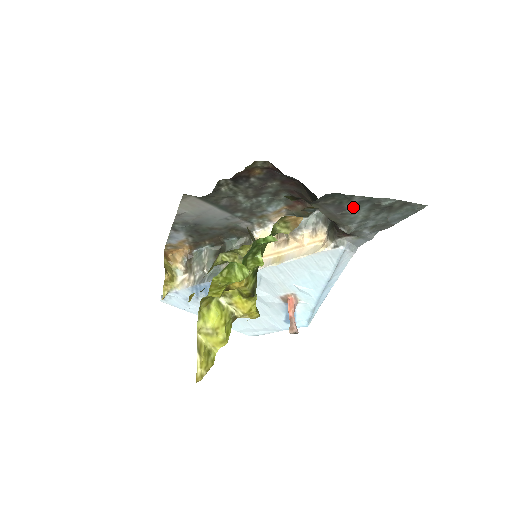
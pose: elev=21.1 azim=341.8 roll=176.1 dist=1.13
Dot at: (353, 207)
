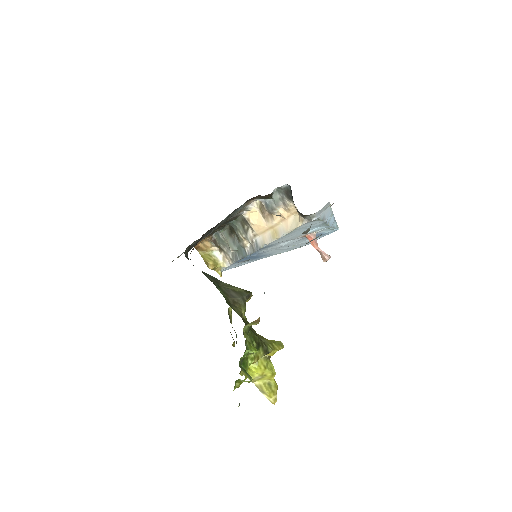
Dot at: occluded
